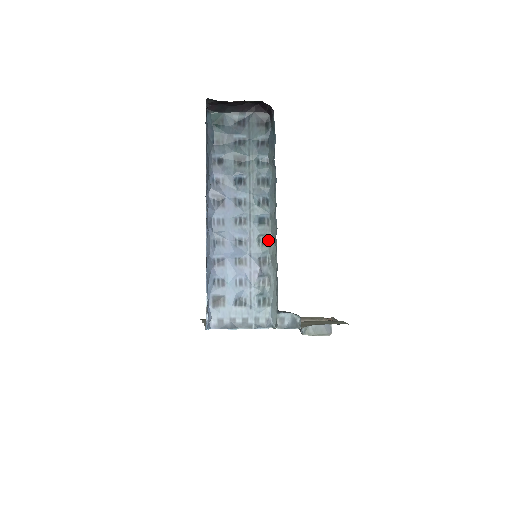
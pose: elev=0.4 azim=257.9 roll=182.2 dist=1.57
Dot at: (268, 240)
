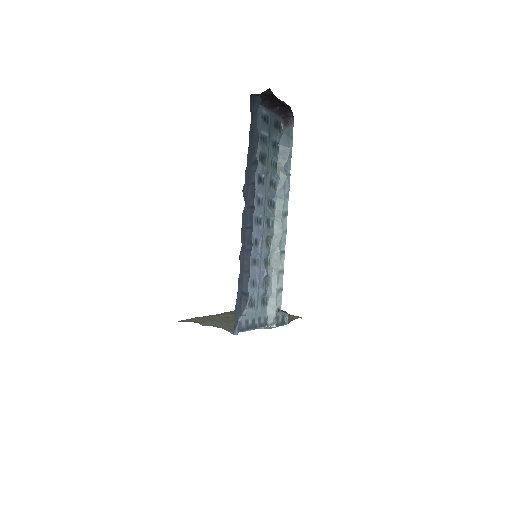
Dot at: (270, 242)
